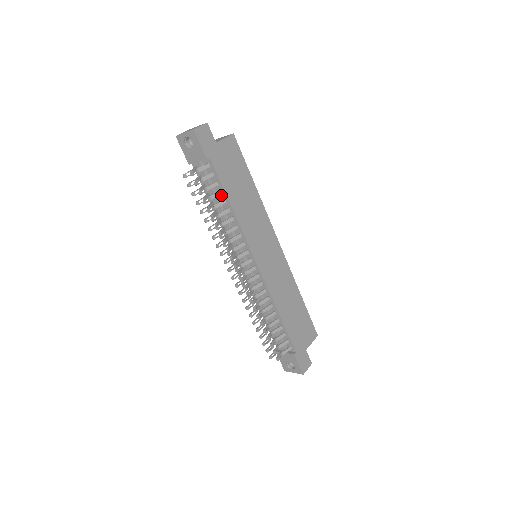
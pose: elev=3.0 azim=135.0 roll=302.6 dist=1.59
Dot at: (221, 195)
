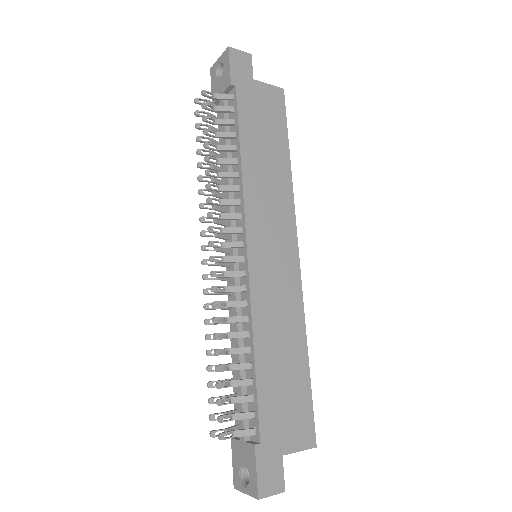
Dot at: (234, 141)
